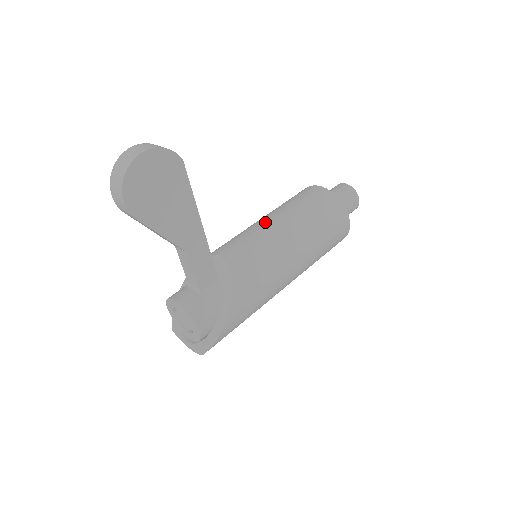
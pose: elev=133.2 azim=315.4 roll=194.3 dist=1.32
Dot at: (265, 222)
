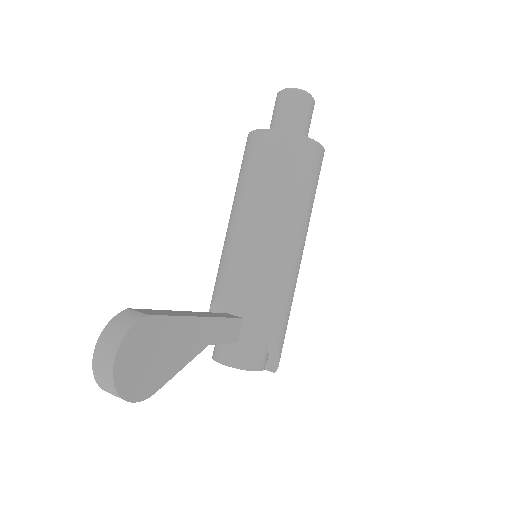
Dot at: (243, 224)
